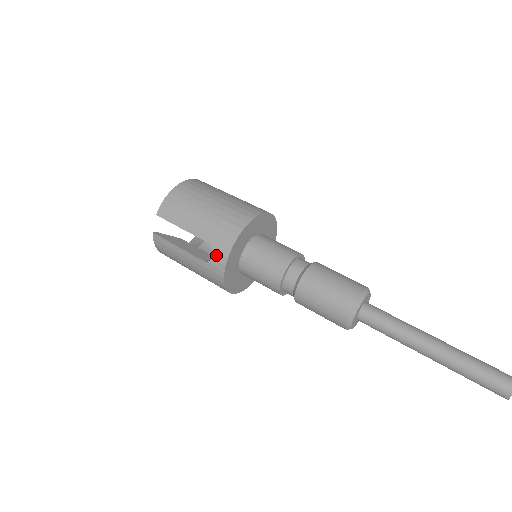
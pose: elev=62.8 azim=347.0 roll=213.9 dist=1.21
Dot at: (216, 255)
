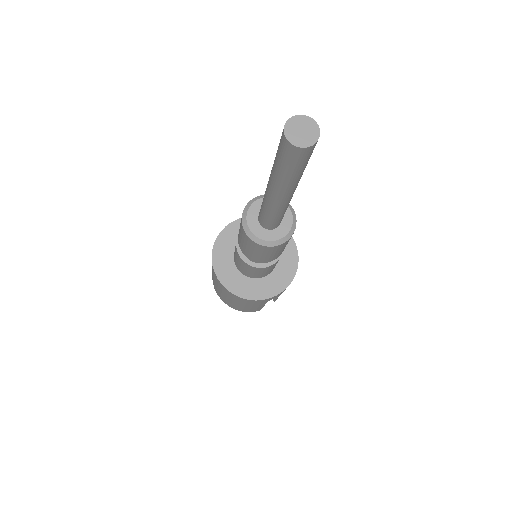
Dot at: occluded
